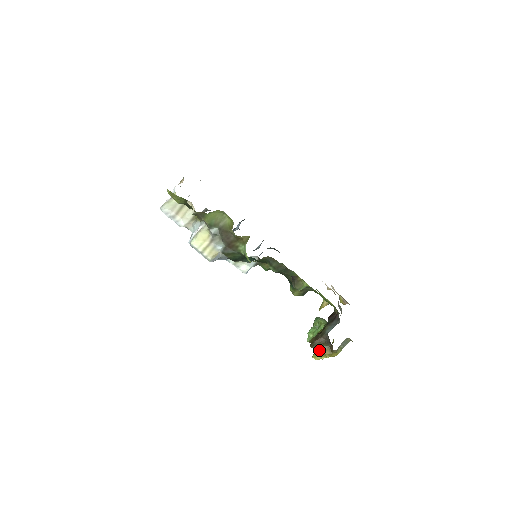
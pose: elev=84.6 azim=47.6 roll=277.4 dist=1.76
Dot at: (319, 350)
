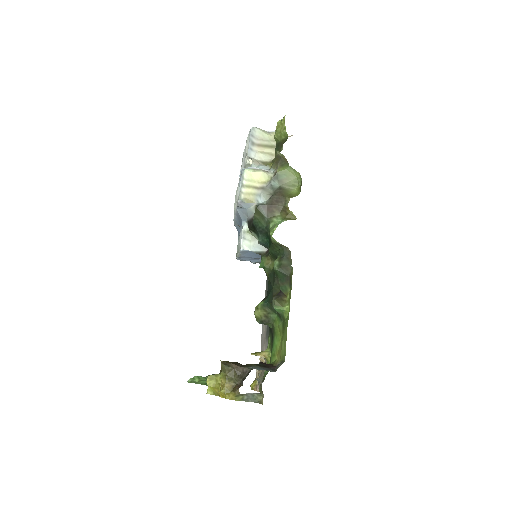
Dot at: (224, 376)
